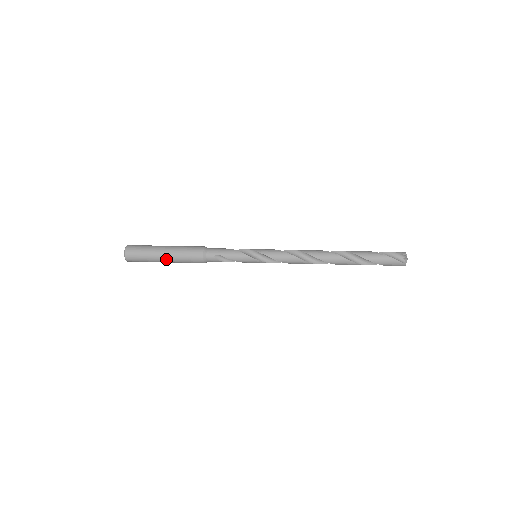
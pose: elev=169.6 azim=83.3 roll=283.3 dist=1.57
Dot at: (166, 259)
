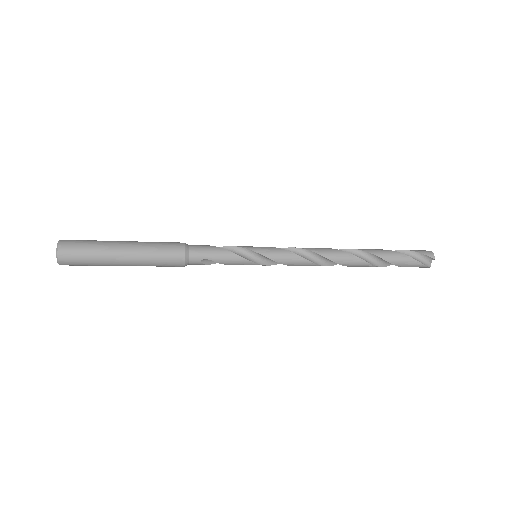
Dot at: (127, 265)
